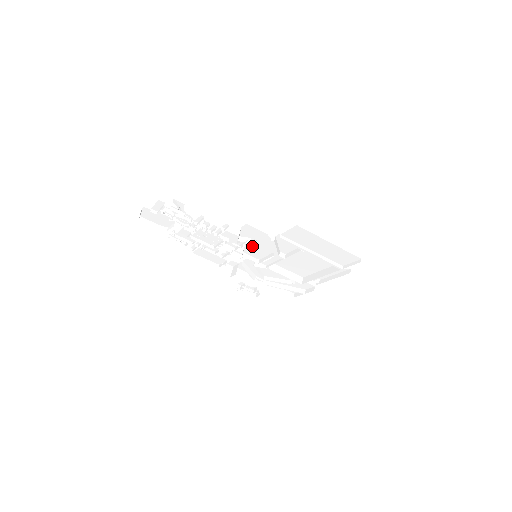
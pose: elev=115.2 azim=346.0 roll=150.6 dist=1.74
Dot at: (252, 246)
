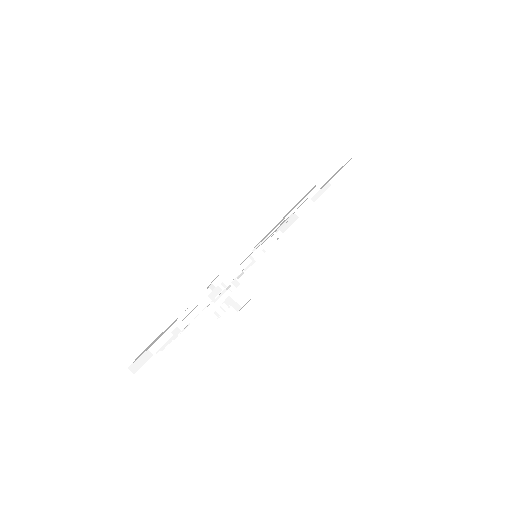
Dot at: occluded
